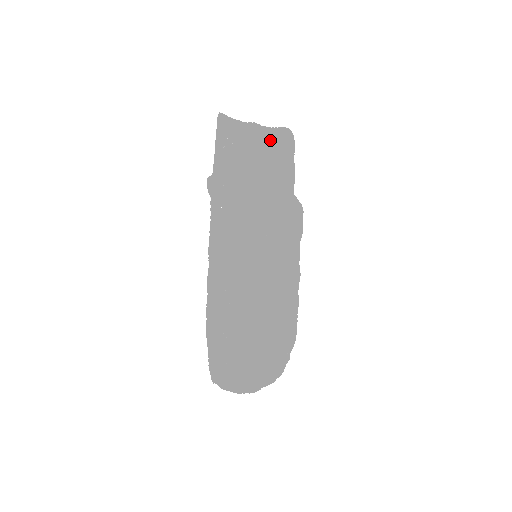
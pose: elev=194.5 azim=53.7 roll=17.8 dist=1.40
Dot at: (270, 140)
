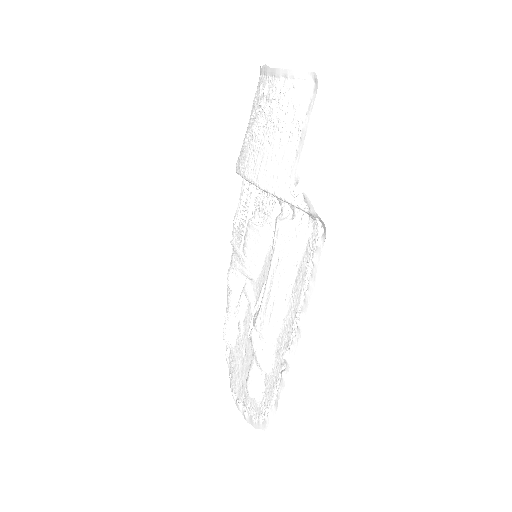
Dot at: (257, 87)
